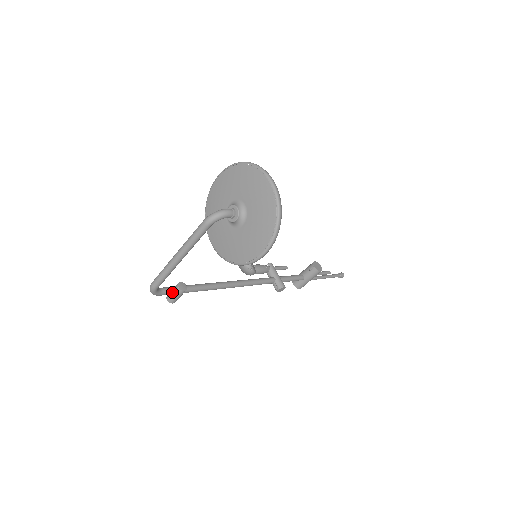
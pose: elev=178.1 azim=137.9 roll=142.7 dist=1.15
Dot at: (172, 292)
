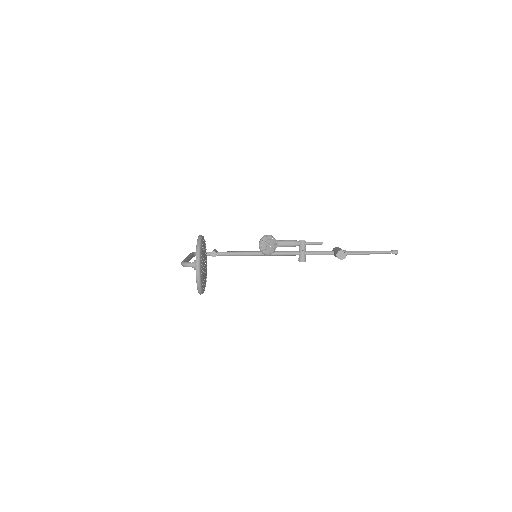
Dot at: occluded
